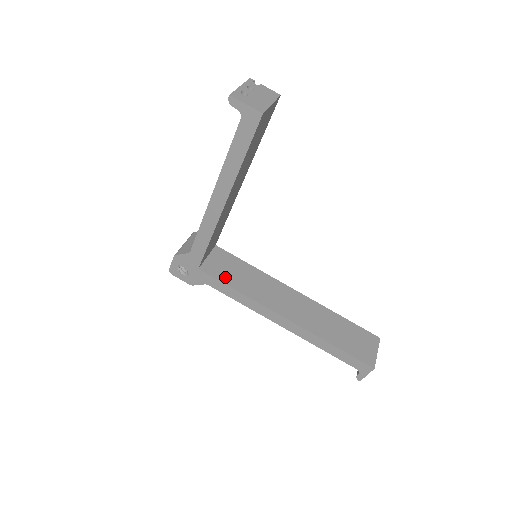
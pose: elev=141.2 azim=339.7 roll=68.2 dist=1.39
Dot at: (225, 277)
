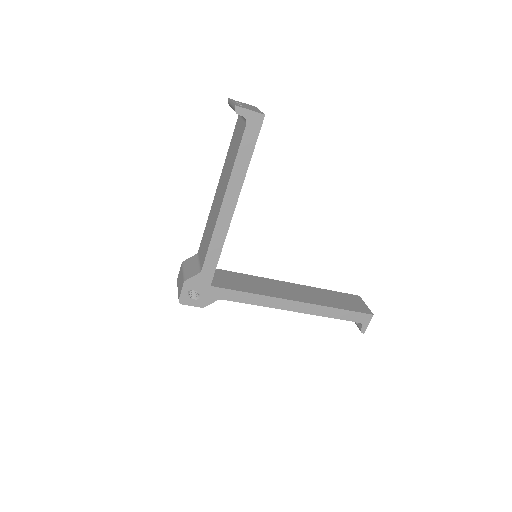
Dot at: (234, 286)
